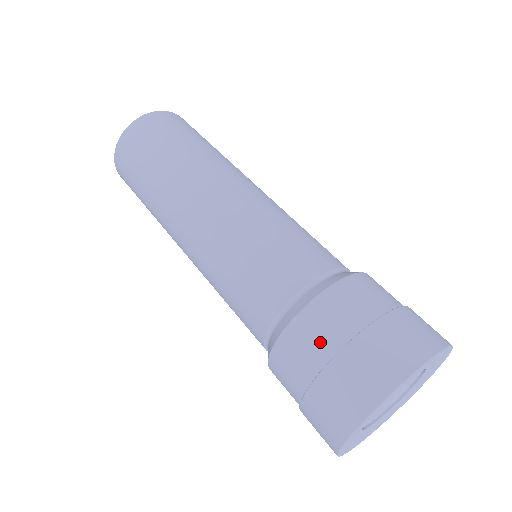
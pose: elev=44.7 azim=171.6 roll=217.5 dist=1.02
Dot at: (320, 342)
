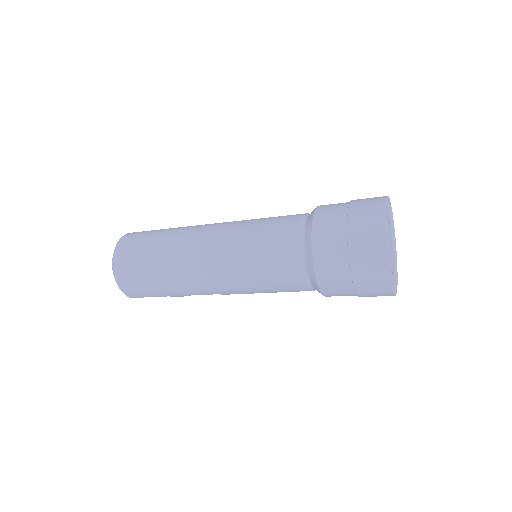
Dot at: (335, 226)
